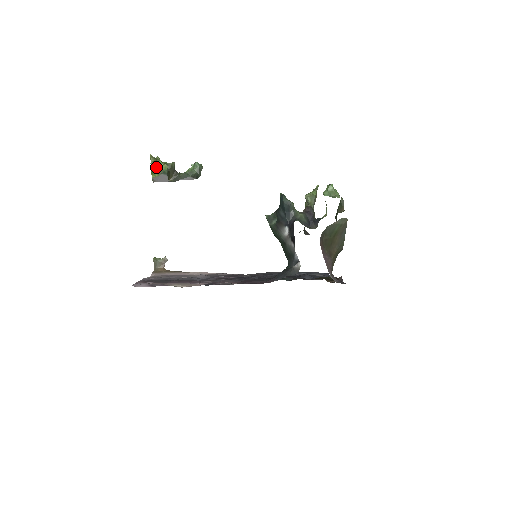
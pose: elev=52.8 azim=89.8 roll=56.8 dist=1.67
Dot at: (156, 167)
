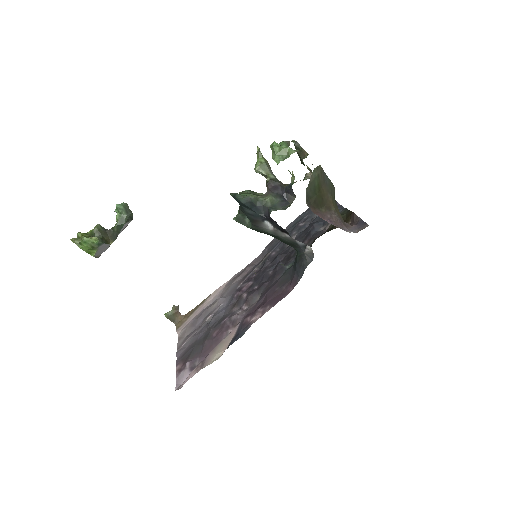
Dot at: (87, 246)
